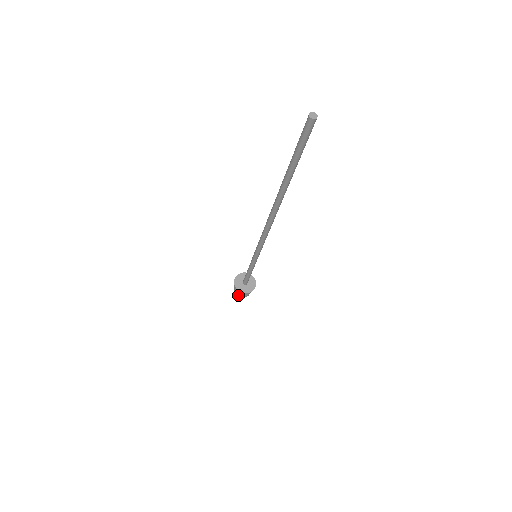
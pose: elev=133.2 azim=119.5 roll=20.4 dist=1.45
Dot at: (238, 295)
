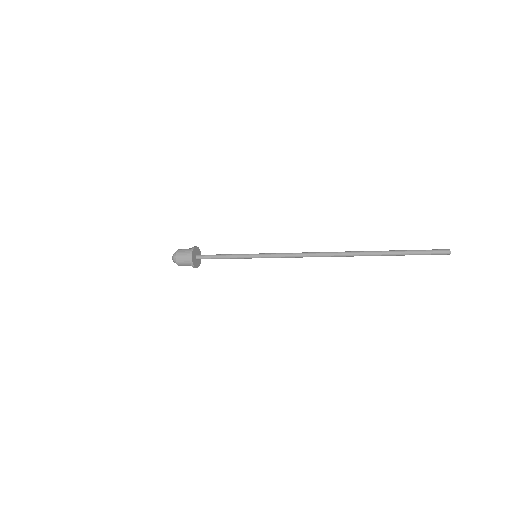
Dot at: occluded
